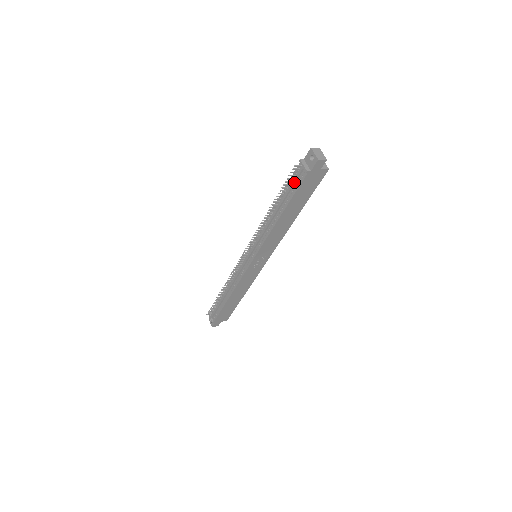
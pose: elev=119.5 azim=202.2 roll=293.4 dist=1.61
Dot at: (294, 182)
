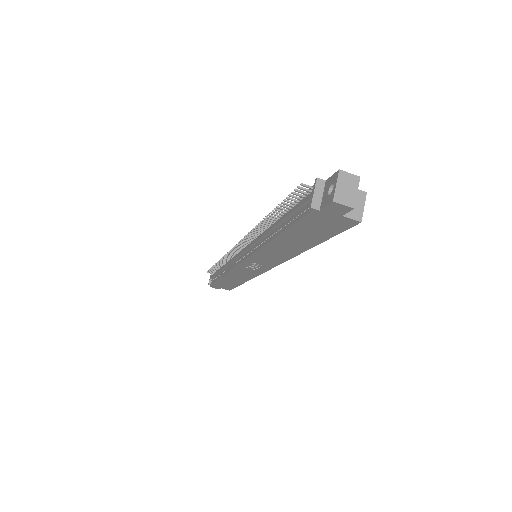
Dot at: (297, 207)
